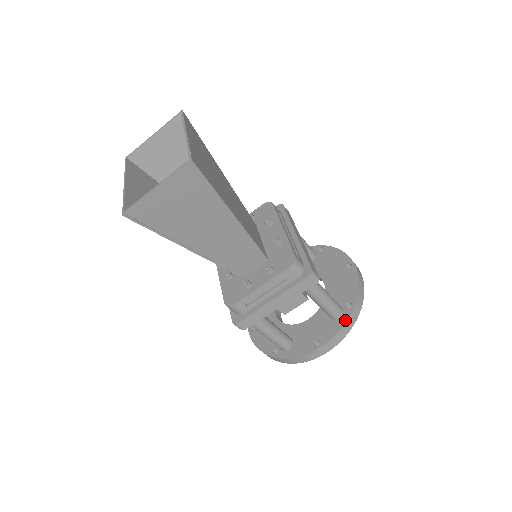
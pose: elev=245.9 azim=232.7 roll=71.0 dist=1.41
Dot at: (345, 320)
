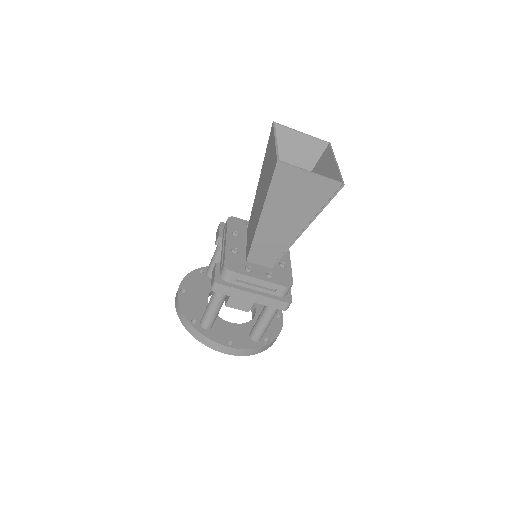
Dot at: (259, 346)
